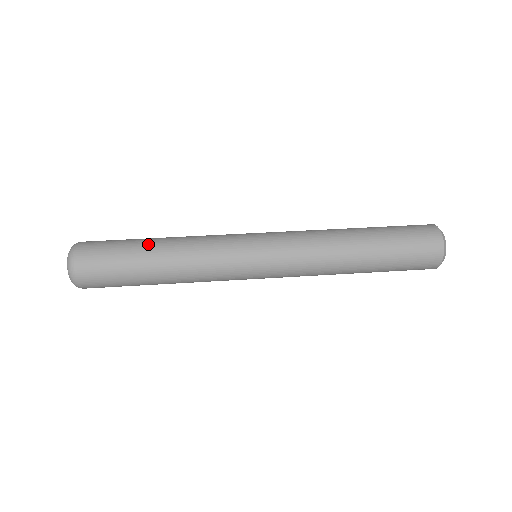
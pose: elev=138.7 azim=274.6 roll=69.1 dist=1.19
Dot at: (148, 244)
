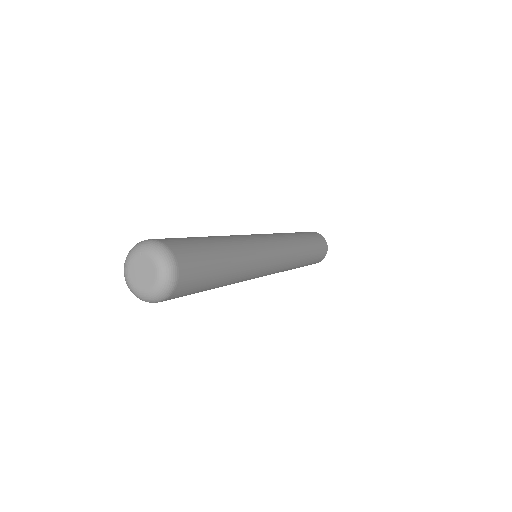
Dot at: occluded
